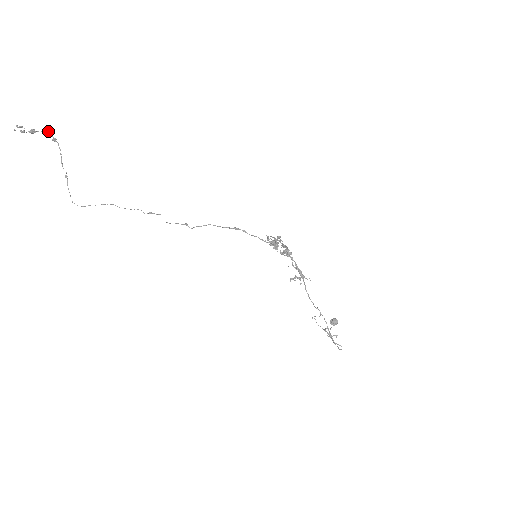
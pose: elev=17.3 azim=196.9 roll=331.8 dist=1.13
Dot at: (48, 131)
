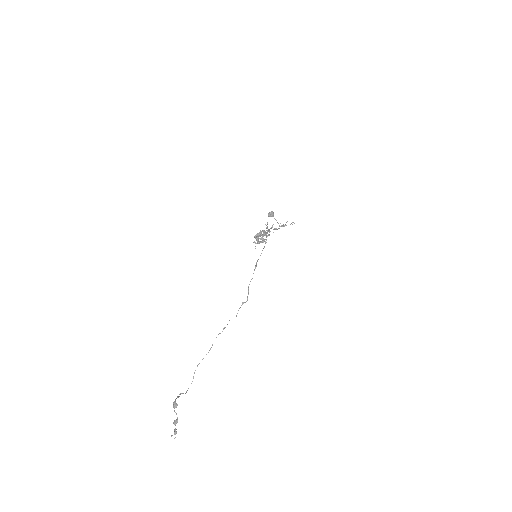
Dot at: (176, 407)
